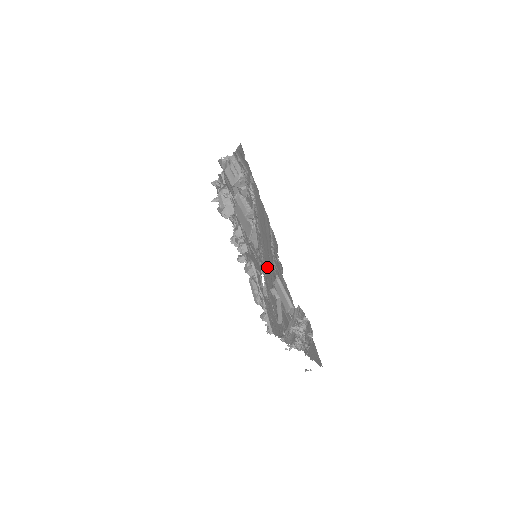
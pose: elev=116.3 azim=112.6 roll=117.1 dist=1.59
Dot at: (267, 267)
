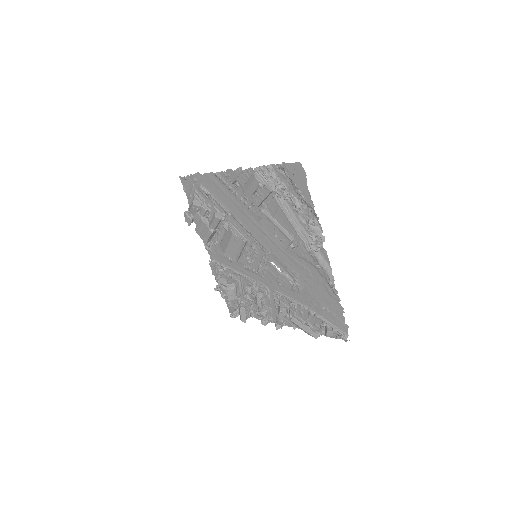
Dot at: (257, 234)
